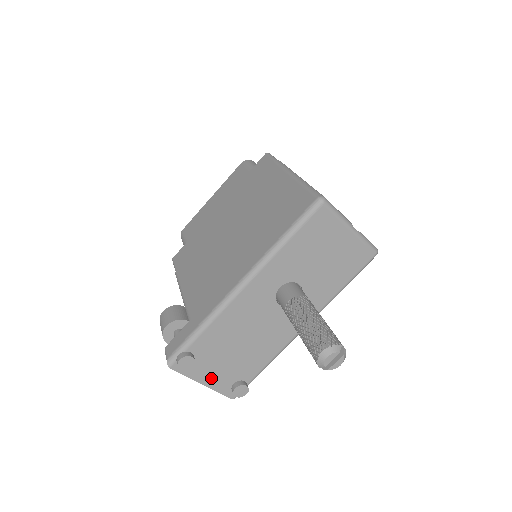
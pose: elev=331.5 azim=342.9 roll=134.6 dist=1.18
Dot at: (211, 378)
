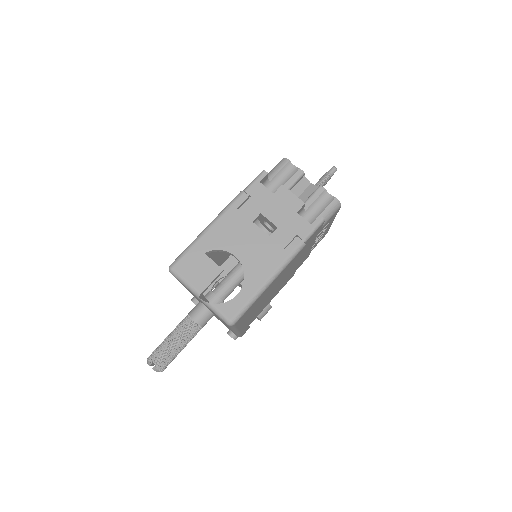
Dot at: (217, 318)
